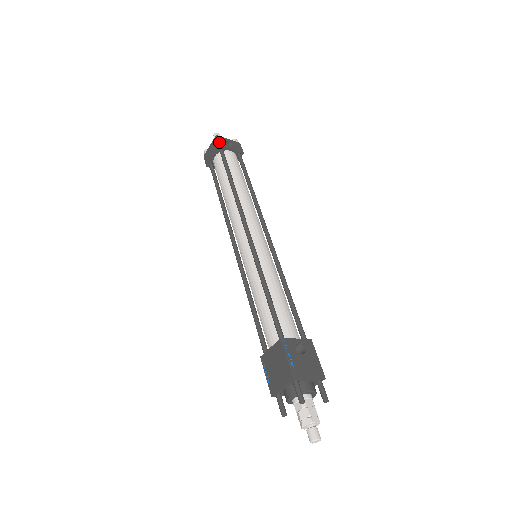
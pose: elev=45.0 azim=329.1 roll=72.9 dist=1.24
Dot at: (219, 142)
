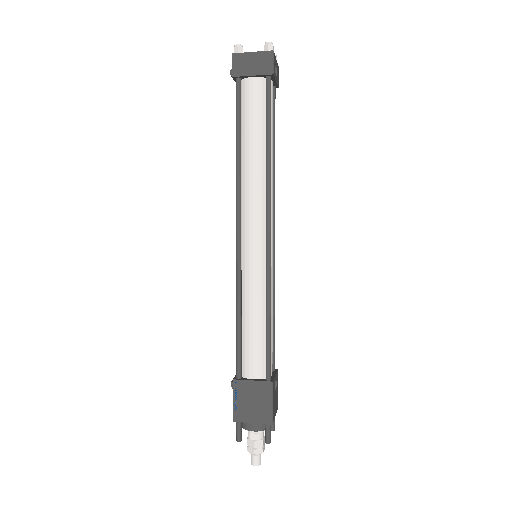
Dot at: (274, 67)
